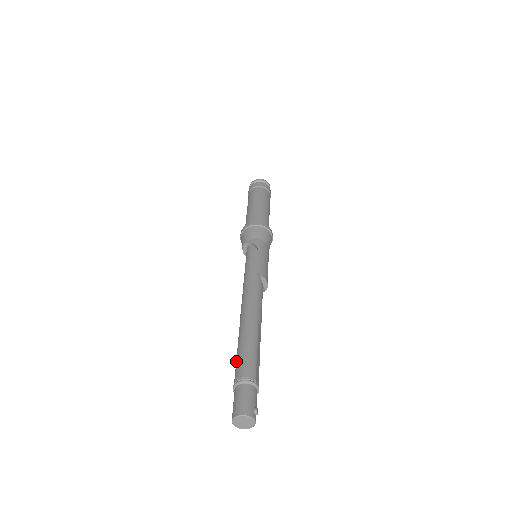
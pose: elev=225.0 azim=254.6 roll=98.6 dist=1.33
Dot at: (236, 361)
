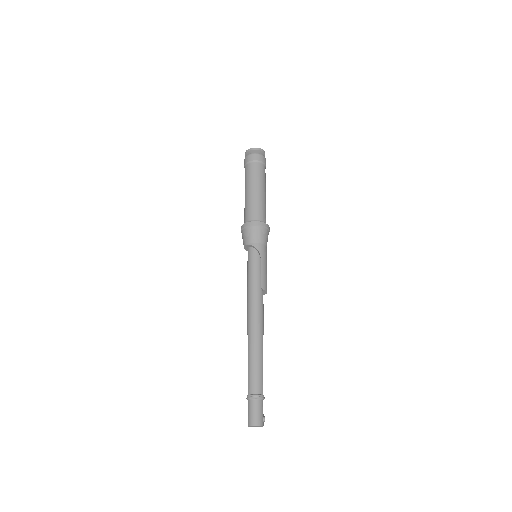
Dot at: (248, 376)
